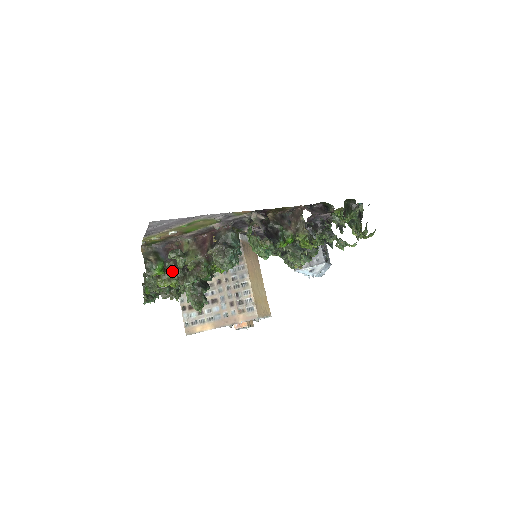
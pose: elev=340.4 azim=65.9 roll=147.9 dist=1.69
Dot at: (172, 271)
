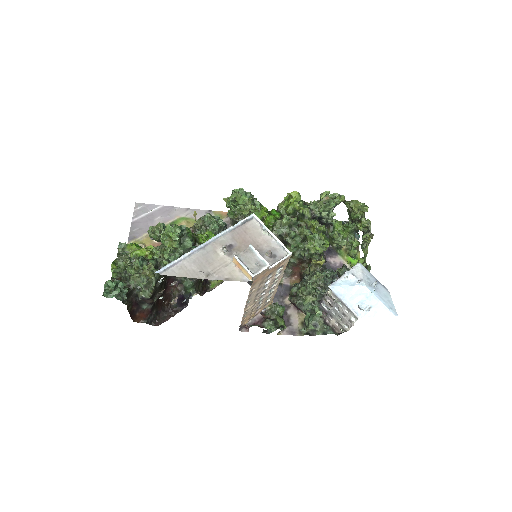
Dot at: occluded
